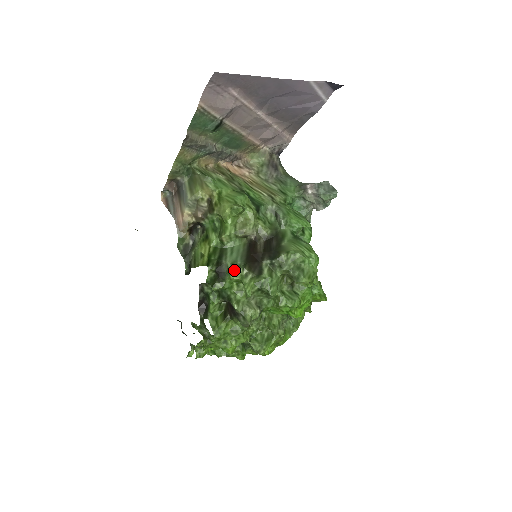
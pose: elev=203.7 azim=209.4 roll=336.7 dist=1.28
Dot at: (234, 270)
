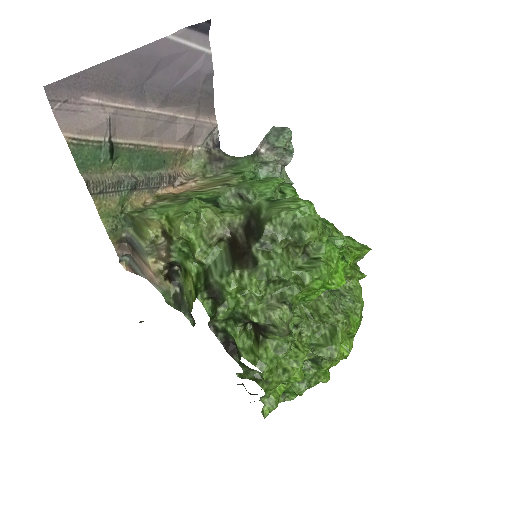
Dot at: (226, 281)
